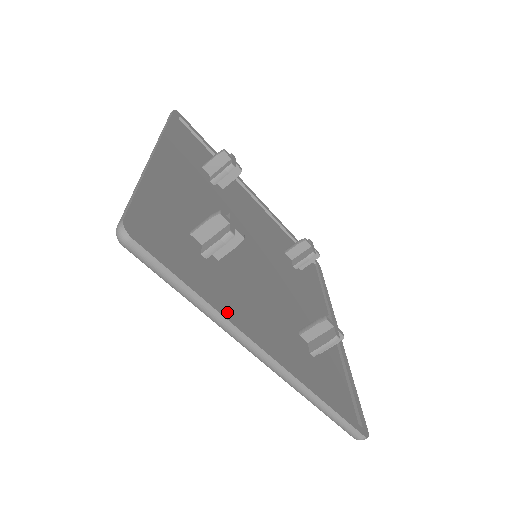
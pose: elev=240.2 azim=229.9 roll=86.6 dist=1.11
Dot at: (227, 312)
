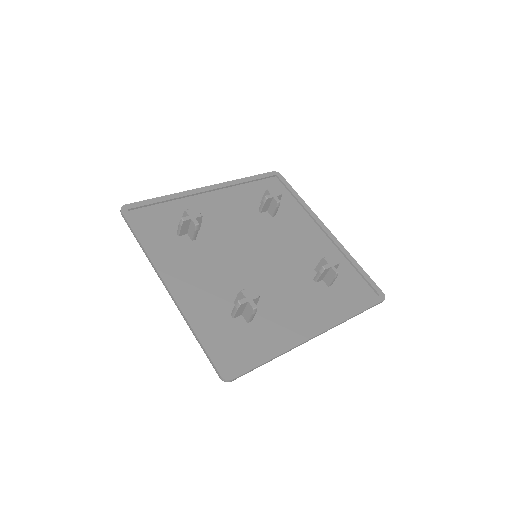
Dot at: (155, 256)
